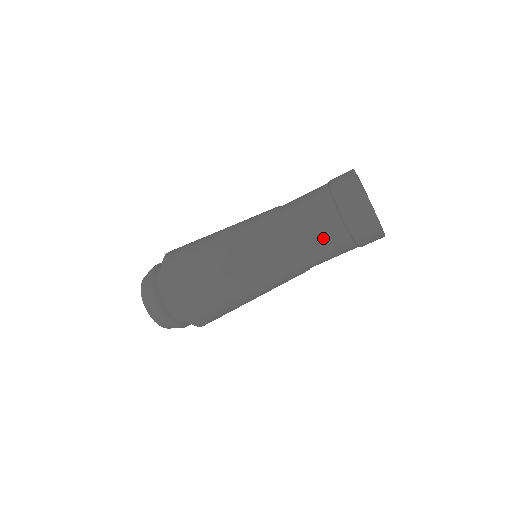
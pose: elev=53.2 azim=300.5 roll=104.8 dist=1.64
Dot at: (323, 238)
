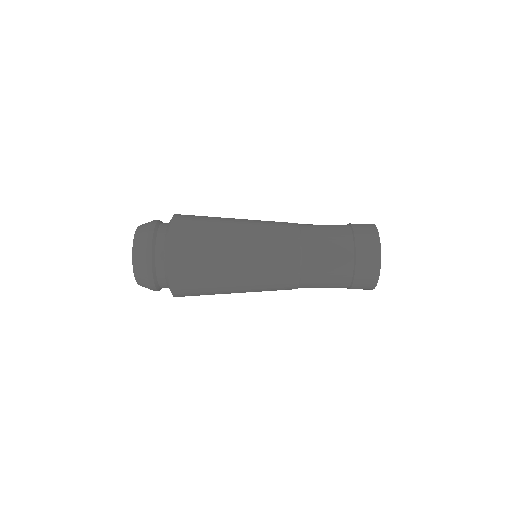
Dot at: (332, 256)
